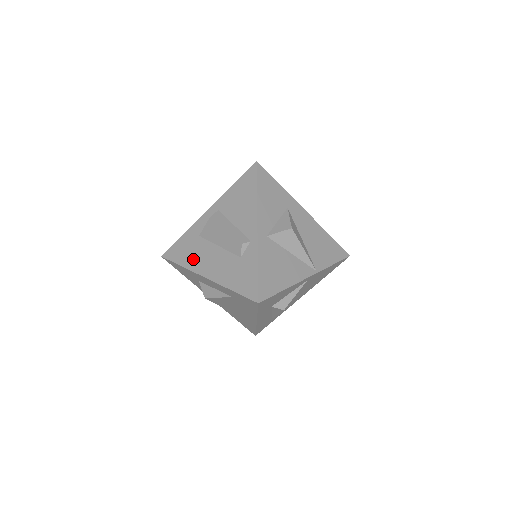
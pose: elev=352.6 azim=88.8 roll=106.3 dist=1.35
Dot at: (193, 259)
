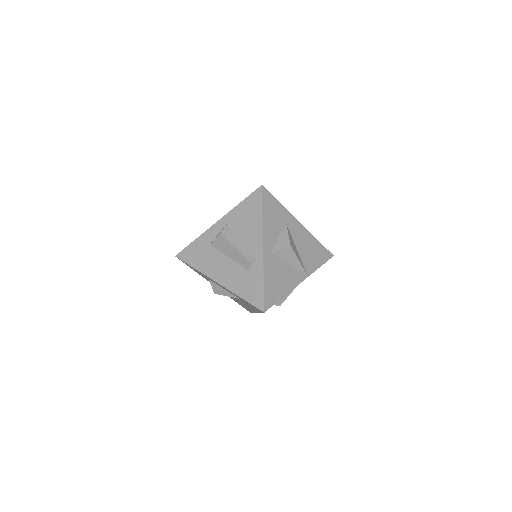
Dot at: (206, 264)
